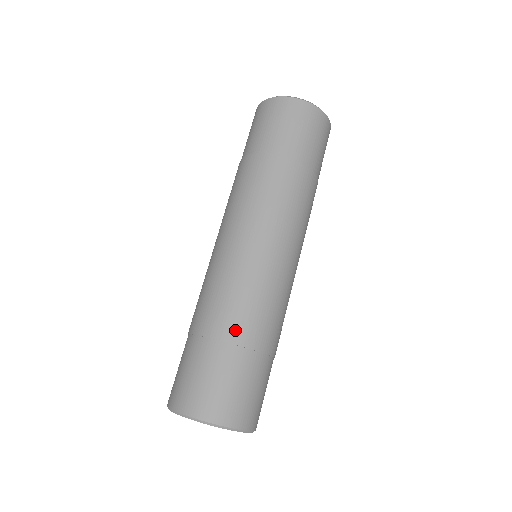
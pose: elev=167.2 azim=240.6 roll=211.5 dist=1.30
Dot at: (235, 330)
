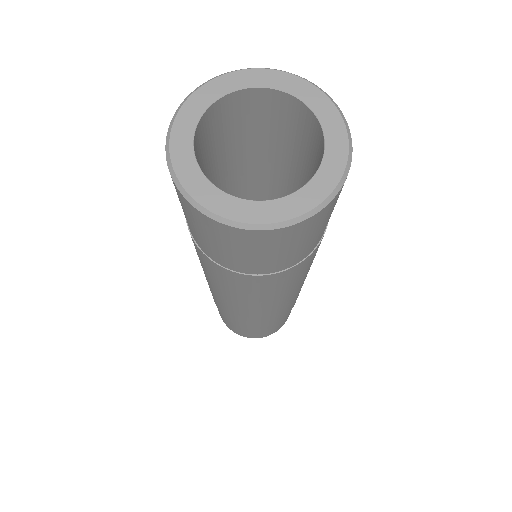
Dot at: (278, 321)
